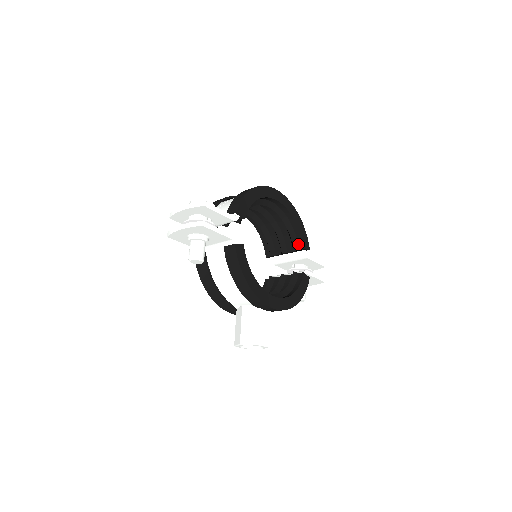
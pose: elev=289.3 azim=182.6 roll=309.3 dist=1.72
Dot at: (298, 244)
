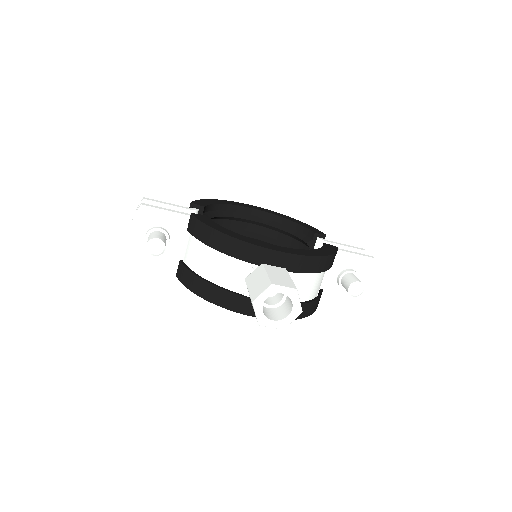
Dot at: (308, 237)
